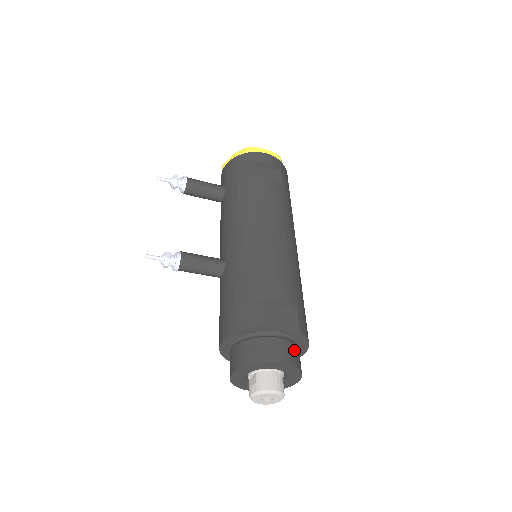
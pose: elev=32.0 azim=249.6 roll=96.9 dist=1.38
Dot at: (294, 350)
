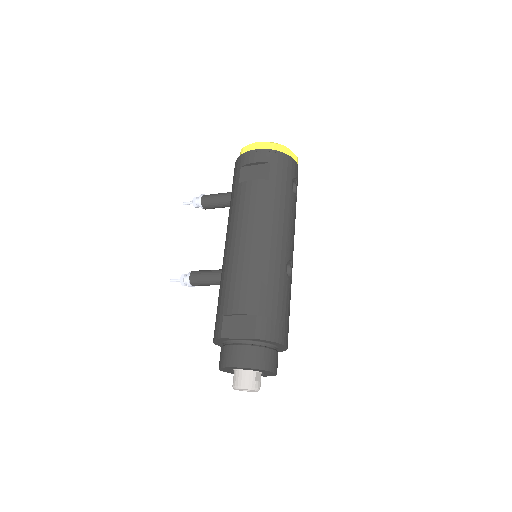
Dot at: (255, 353)
